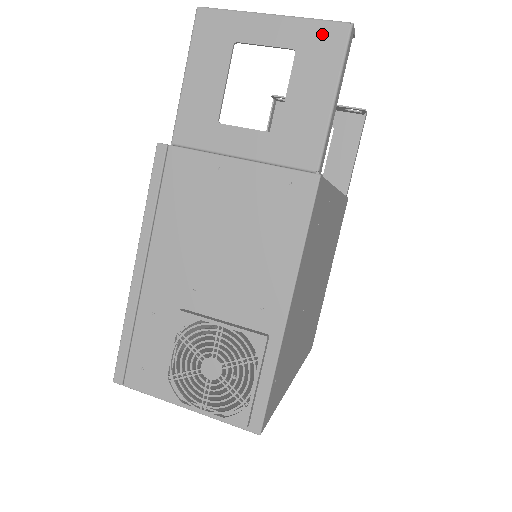
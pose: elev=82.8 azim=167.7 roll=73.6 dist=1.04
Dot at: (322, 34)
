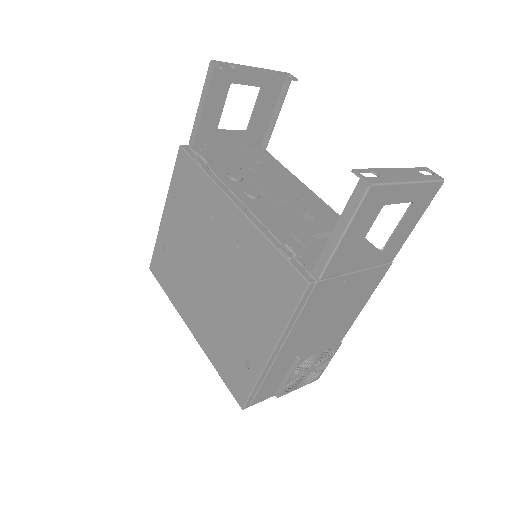
Dot at: (430, 190)
